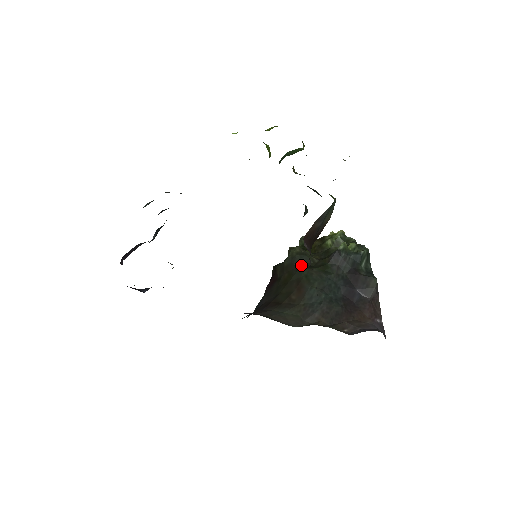
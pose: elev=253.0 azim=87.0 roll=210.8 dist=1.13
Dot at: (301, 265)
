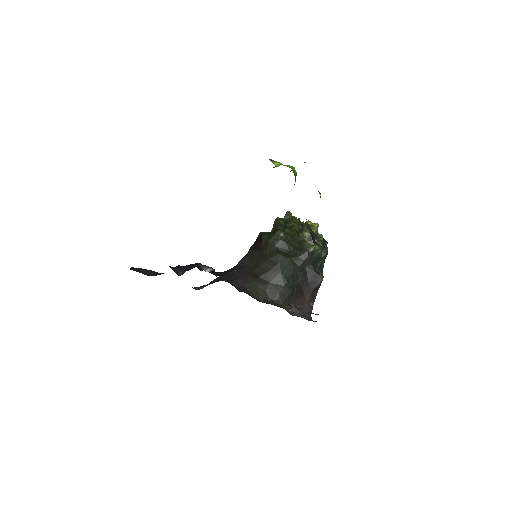
Dot at: (280, 249)
